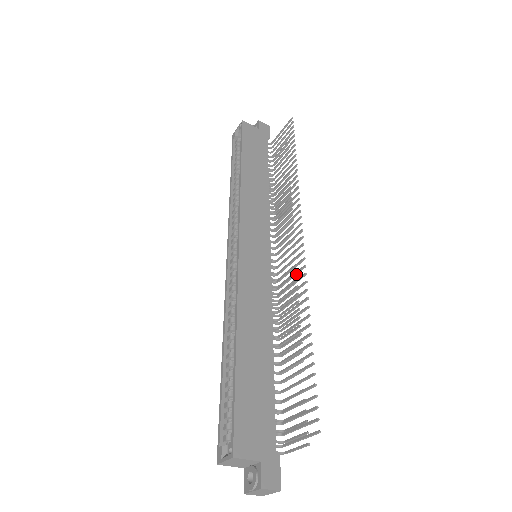
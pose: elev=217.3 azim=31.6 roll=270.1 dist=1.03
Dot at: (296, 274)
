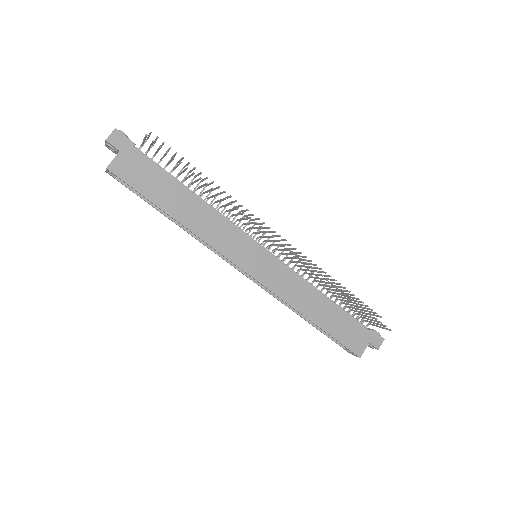
Dot at: (301, 263)
